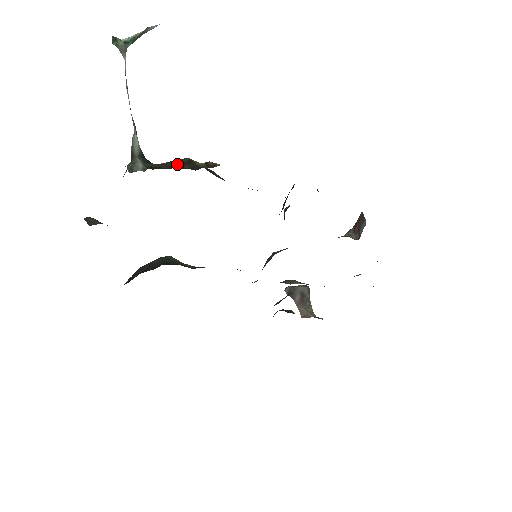
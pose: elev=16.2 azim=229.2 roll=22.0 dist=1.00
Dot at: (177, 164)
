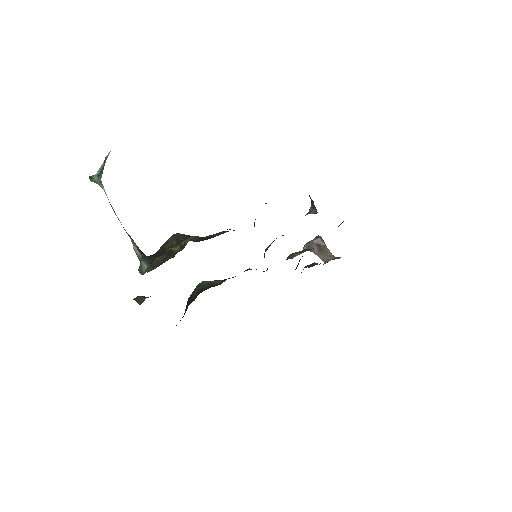
Dot at: (164, 257)
